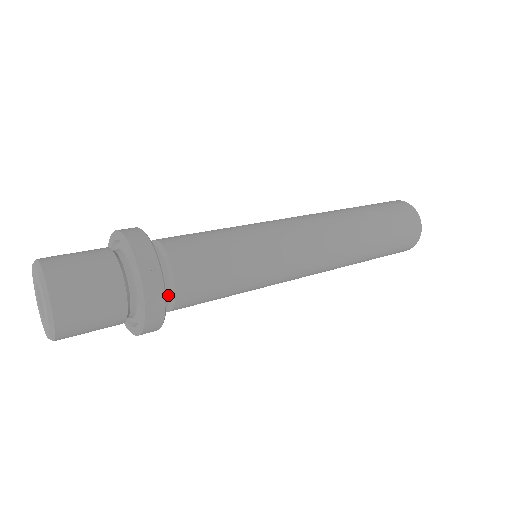
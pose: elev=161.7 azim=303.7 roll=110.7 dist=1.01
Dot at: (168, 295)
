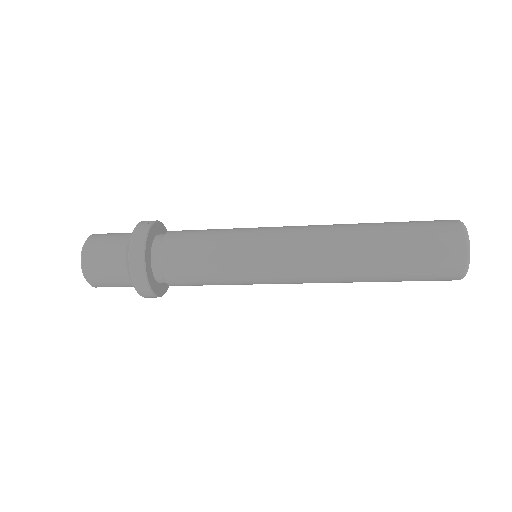
Dot at: (158, 248)
